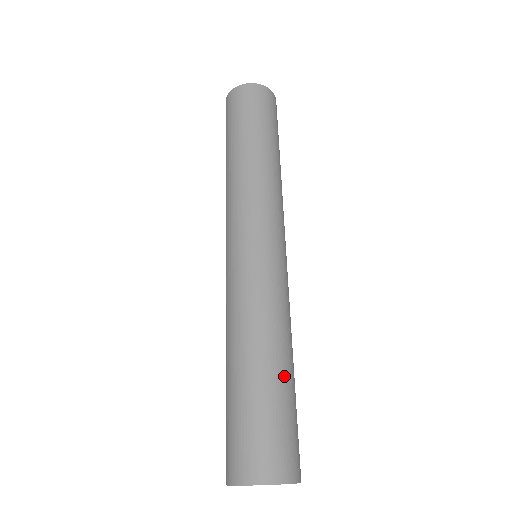
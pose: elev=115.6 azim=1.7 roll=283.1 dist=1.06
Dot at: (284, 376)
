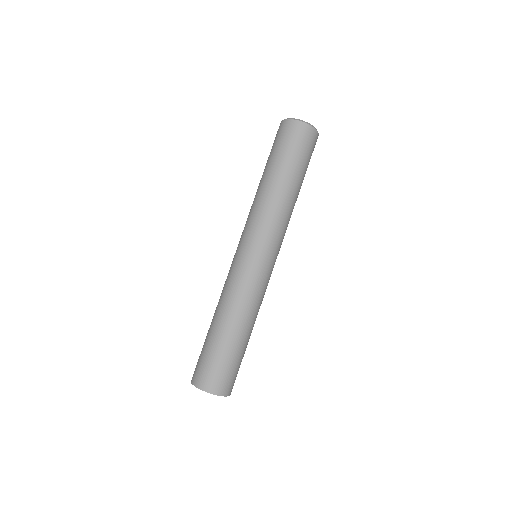
Dot at: (228, 338)
